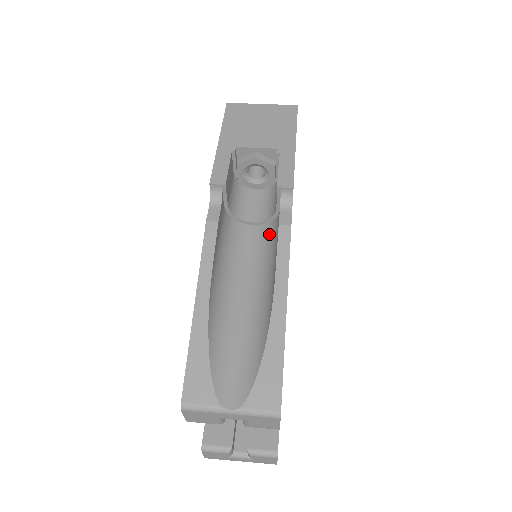
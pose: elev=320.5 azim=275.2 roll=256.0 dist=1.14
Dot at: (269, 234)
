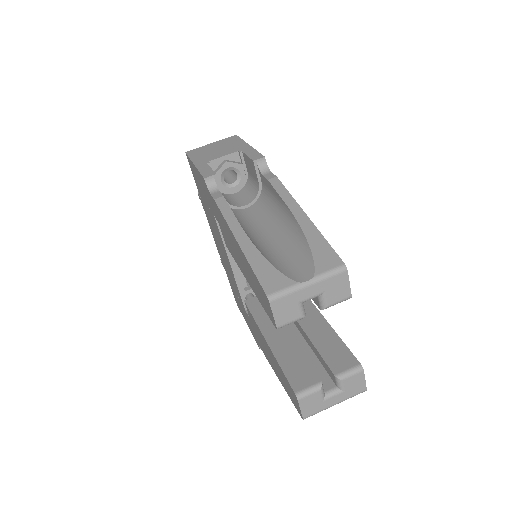
Dot at: (262, 203)
